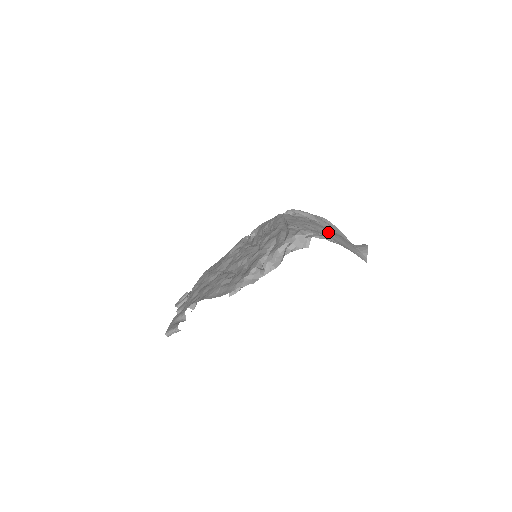
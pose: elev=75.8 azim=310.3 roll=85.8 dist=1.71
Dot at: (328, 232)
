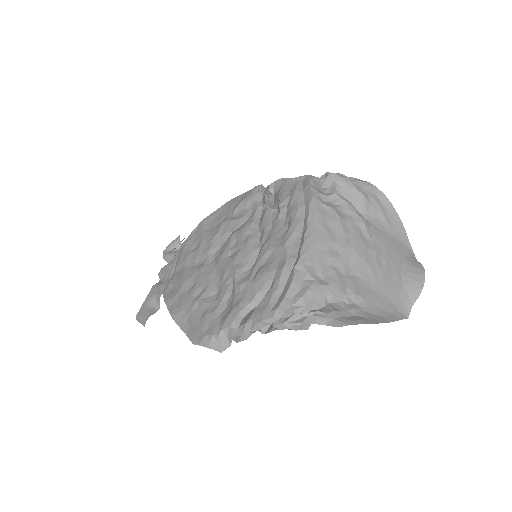
Dot at: (364, 263)
